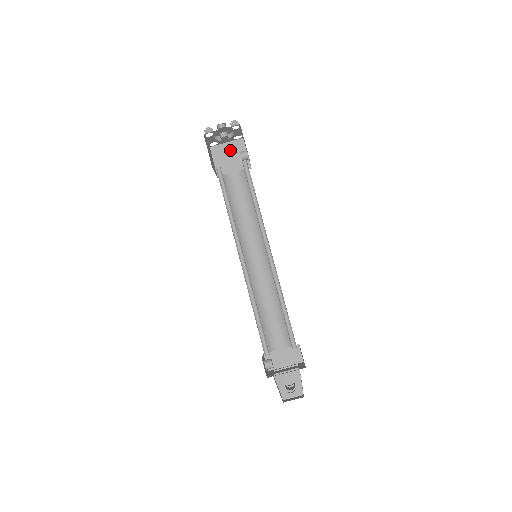
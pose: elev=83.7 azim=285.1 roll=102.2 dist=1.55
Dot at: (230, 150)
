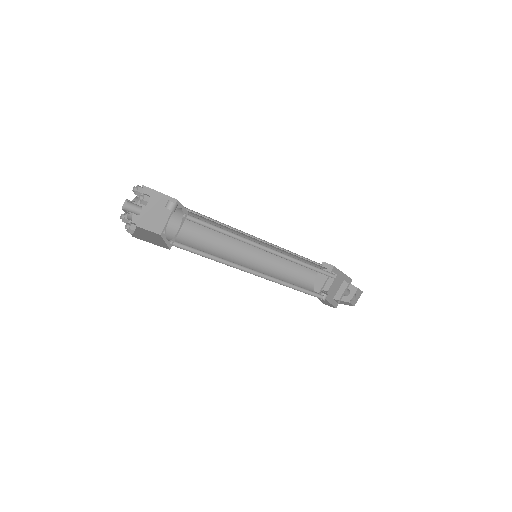
Dot at: (144, 206)
